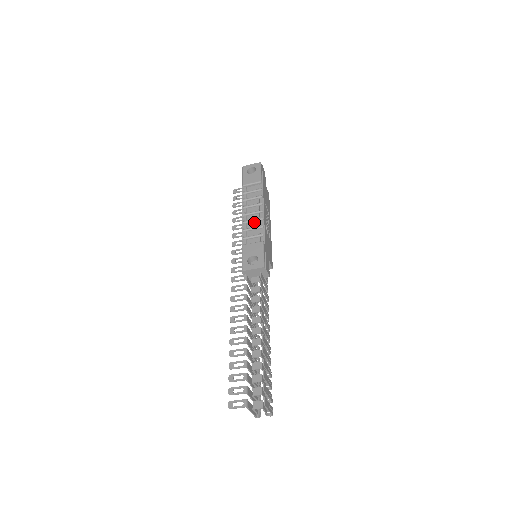
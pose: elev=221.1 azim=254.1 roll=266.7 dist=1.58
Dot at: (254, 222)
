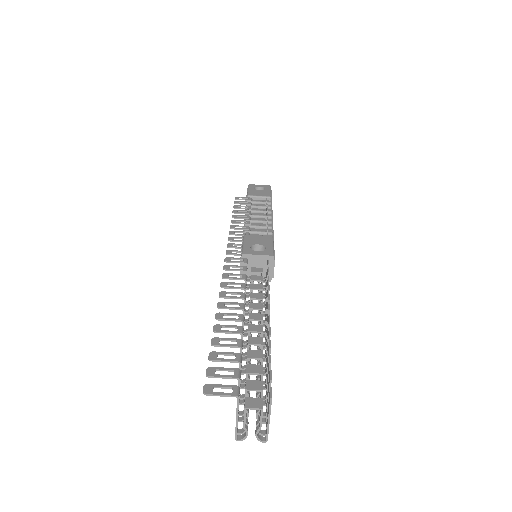
Dot at: (260, 223)
